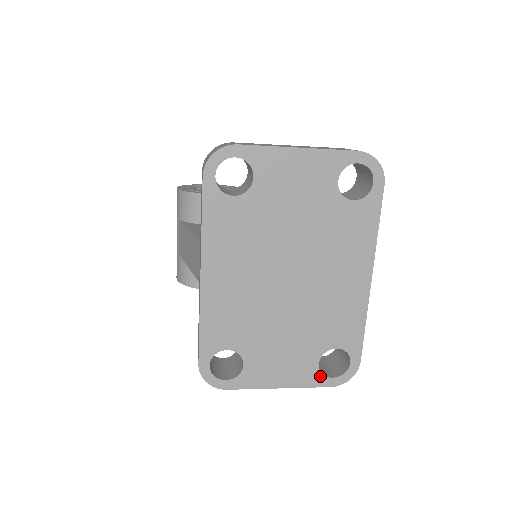
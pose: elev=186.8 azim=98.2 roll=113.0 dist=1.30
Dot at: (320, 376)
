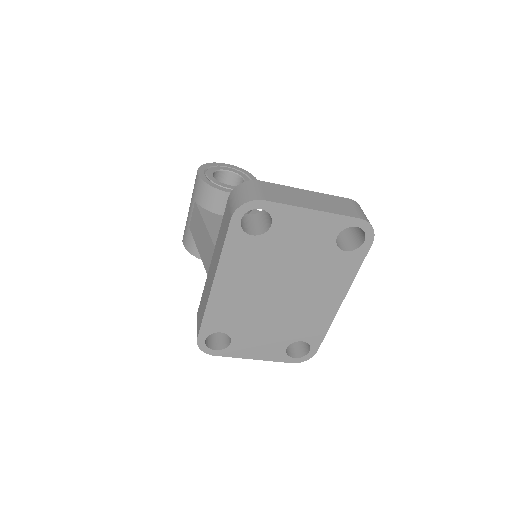
Dot at: (285, 356)
